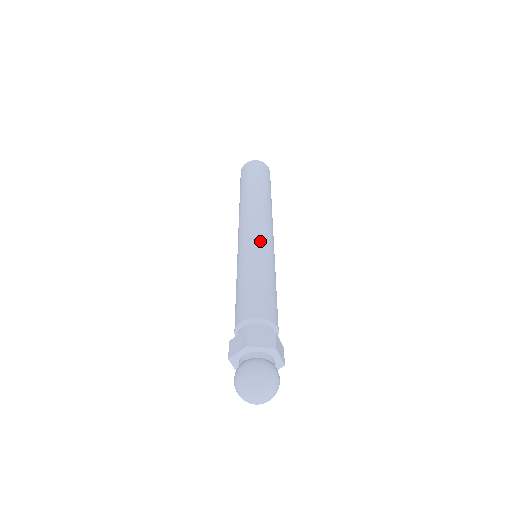
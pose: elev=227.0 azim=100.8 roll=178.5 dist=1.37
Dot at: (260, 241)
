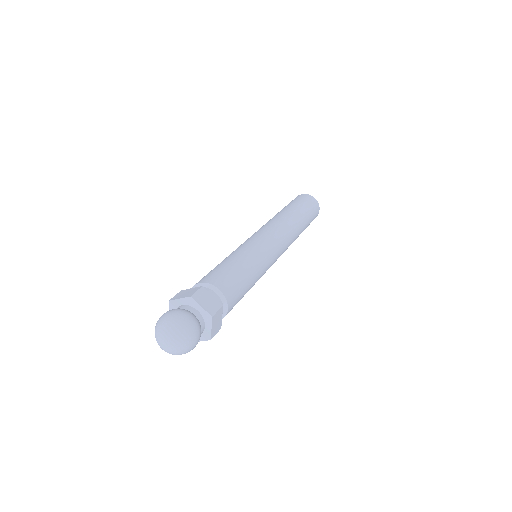
Dot at: (267, 244)
